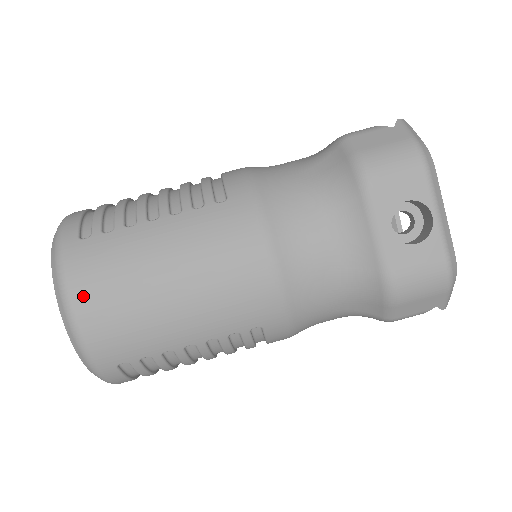
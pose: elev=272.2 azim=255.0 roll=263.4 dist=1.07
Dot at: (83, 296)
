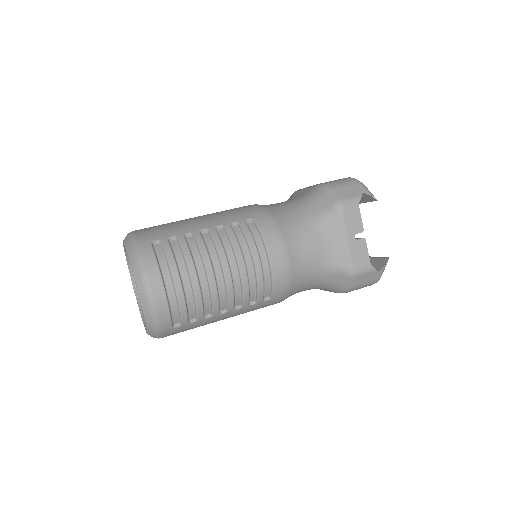
Dot at: occluded
